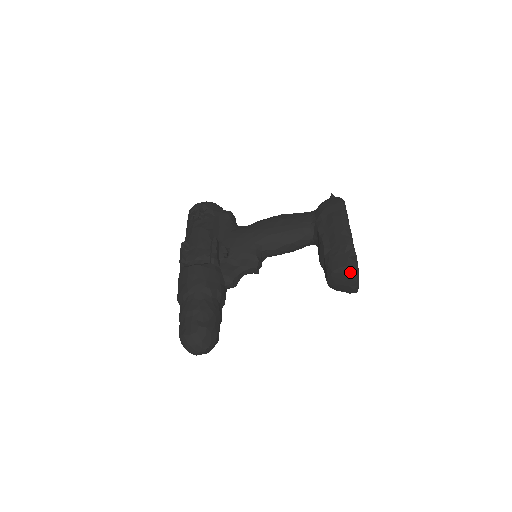
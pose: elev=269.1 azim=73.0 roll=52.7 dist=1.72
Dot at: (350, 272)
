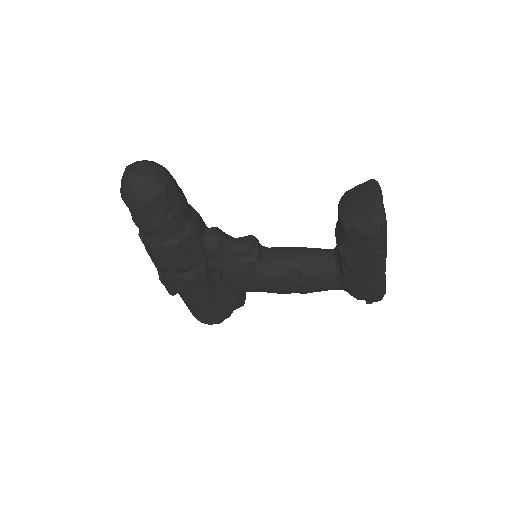
Dot at: (367, 181)
